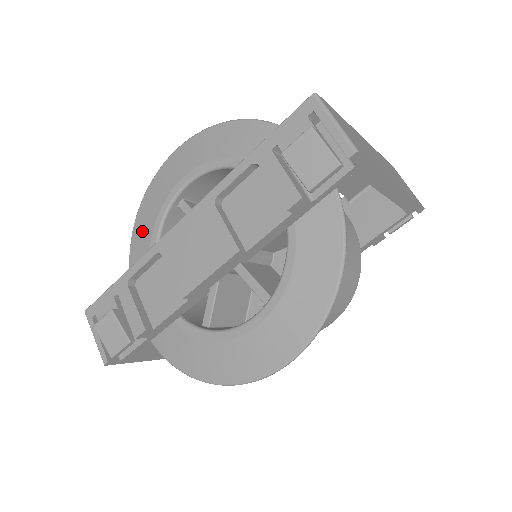
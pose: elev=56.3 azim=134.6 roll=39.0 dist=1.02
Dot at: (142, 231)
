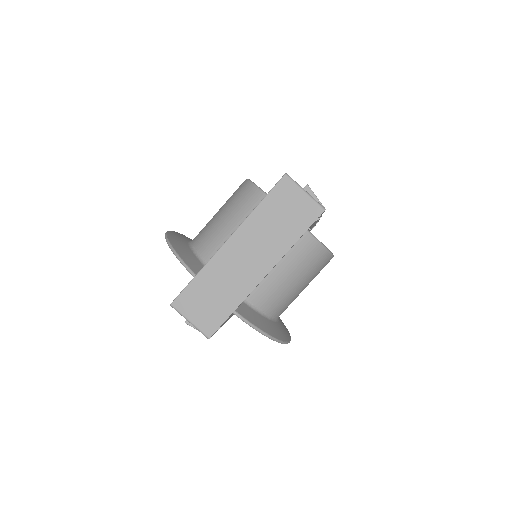
Dot at: occluded
